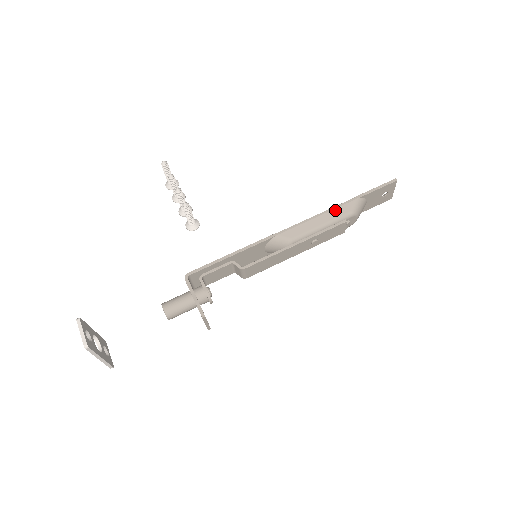
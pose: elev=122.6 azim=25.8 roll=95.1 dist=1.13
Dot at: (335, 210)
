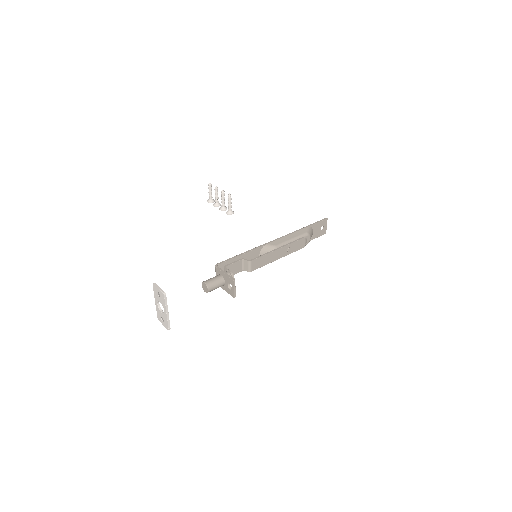
Dot at: (297, 232)
